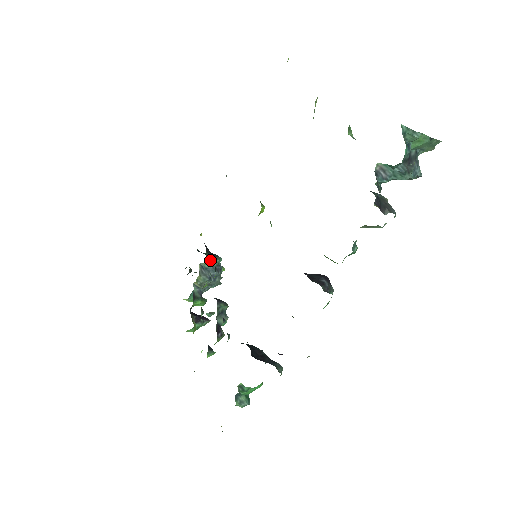
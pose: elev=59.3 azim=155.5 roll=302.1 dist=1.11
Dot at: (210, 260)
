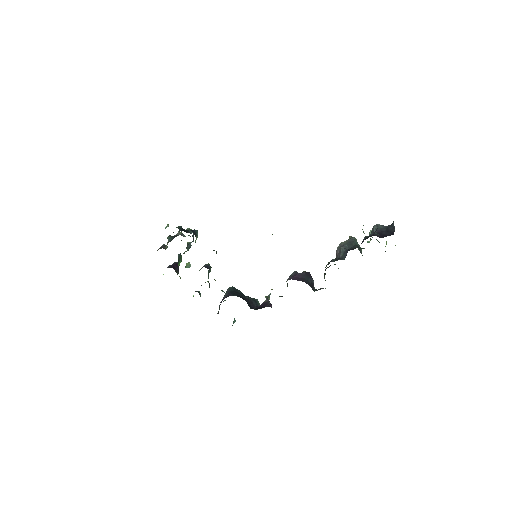
Dot at: occluded
